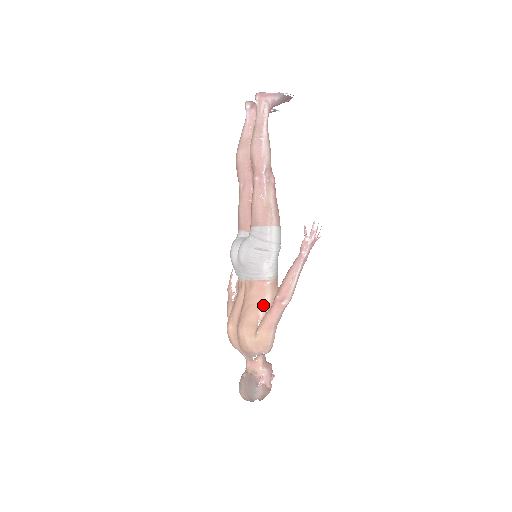
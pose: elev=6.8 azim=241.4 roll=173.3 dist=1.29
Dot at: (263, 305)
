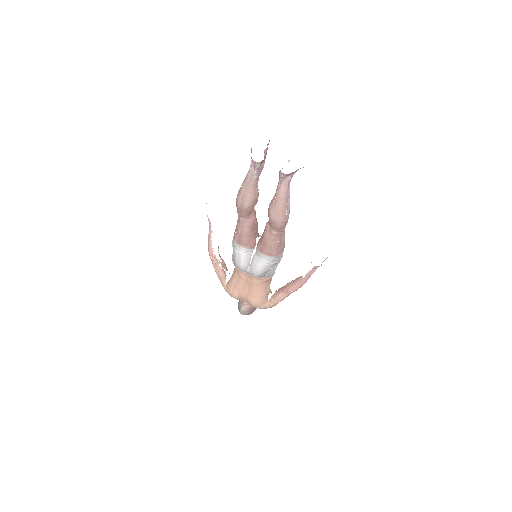
Dot at: (269, 286)
